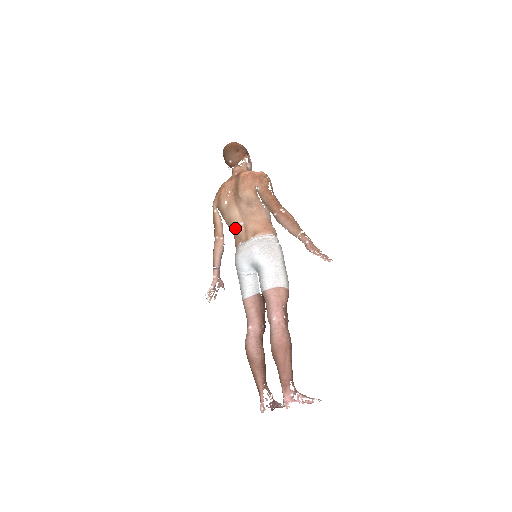
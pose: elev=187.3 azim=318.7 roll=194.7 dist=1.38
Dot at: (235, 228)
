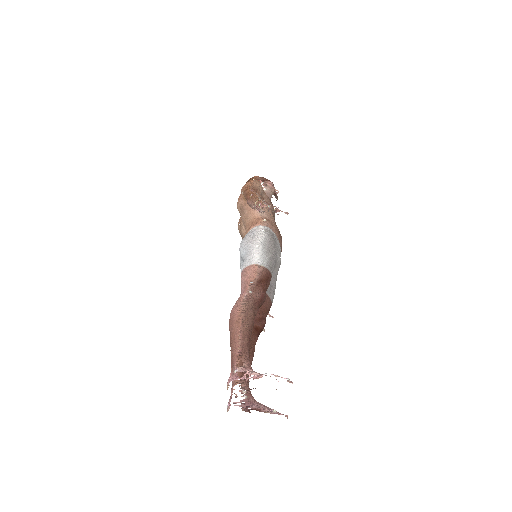
Dot at: occluded
